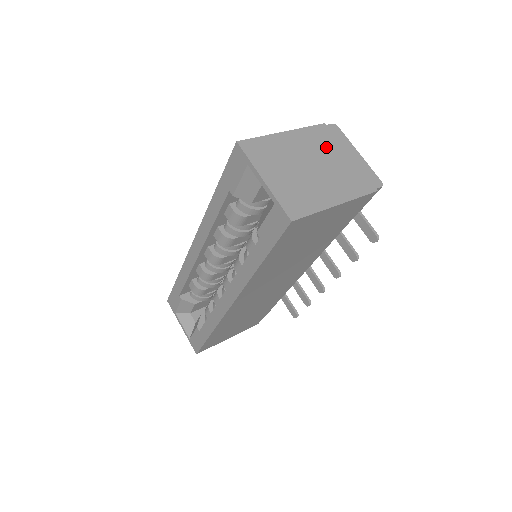
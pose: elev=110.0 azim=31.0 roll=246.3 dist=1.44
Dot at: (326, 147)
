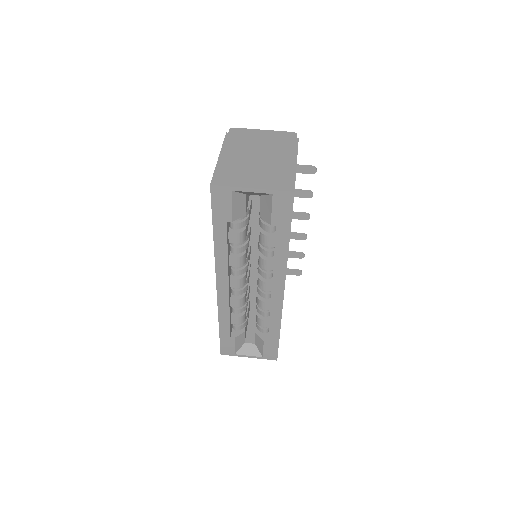
Dot at: (247, 143)
